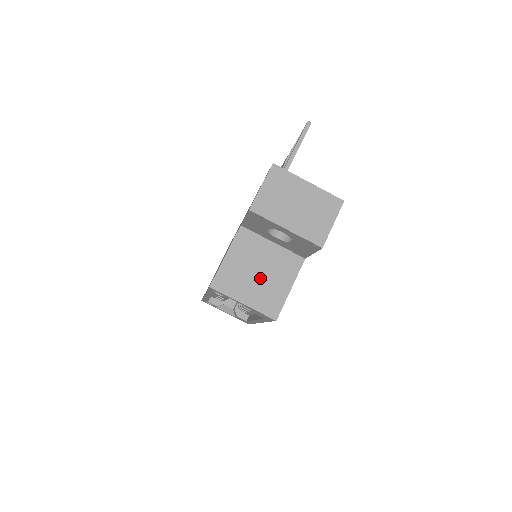
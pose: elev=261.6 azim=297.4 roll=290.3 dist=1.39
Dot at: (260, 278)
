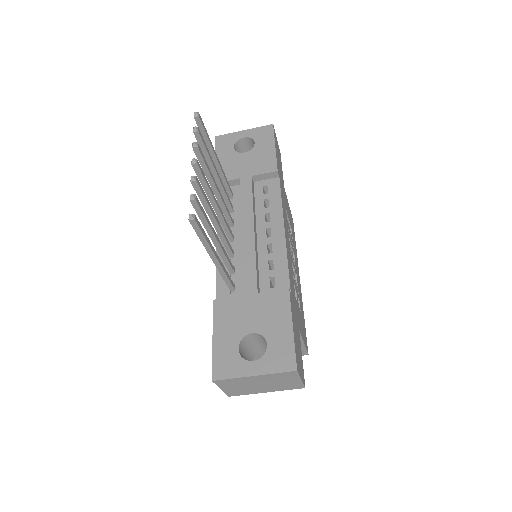
Dot at: occluded
